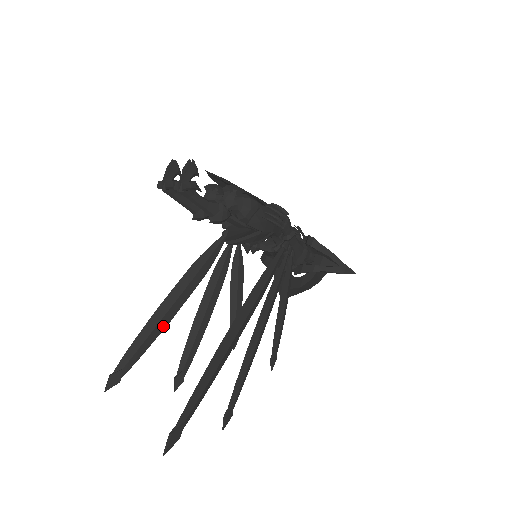
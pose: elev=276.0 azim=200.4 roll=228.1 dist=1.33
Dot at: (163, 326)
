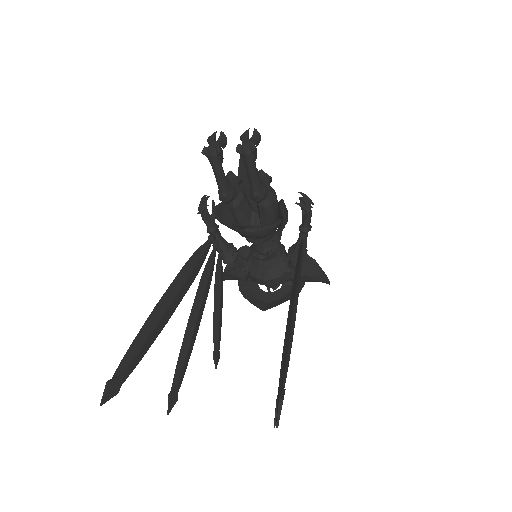
Dot at: (162, 325)
